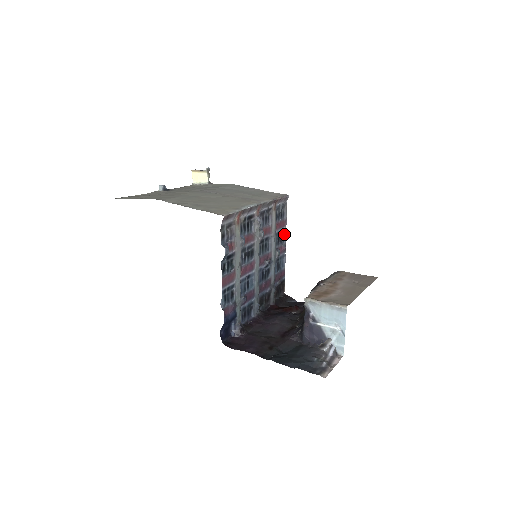
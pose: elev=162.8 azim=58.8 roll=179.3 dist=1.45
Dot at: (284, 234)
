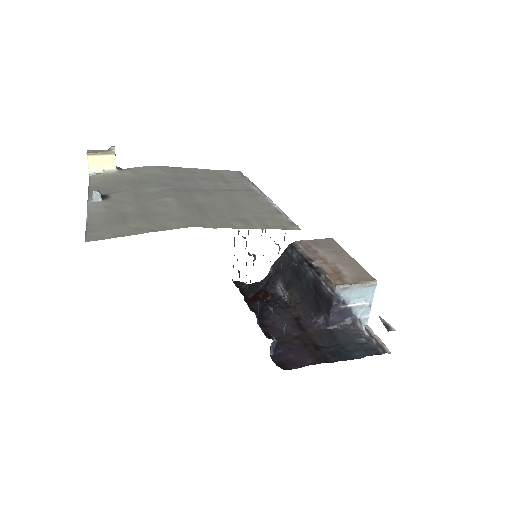
Dot at: occluded
